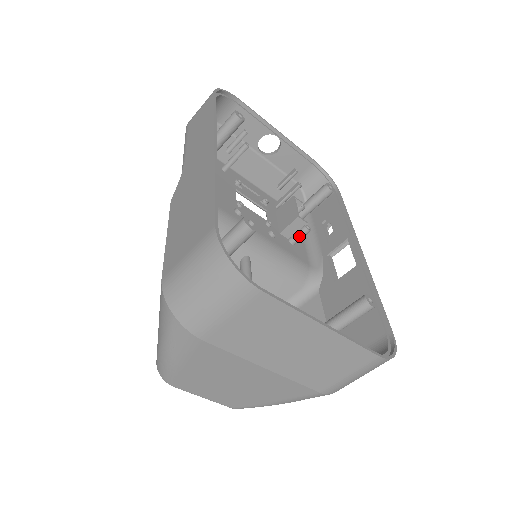
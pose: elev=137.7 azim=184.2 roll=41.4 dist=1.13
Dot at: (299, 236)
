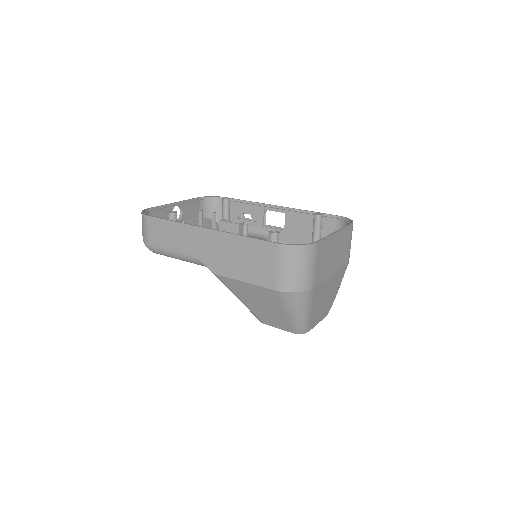
Dot at: (247, 232)
